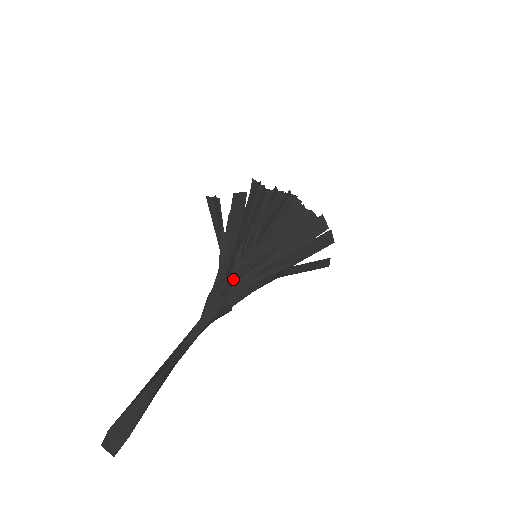
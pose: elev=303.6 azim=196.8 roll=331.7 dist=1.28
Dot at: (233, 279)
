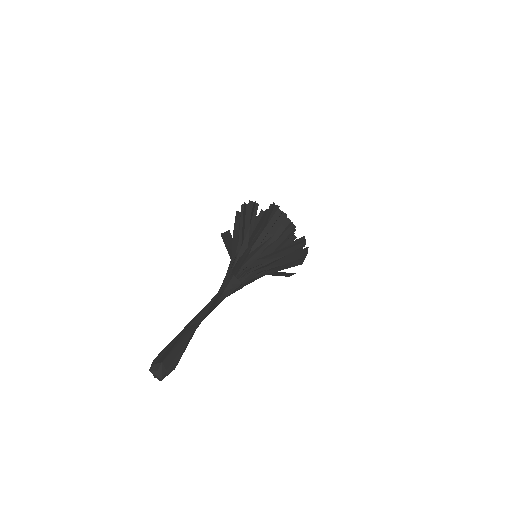
Dot at: (248, 272)
